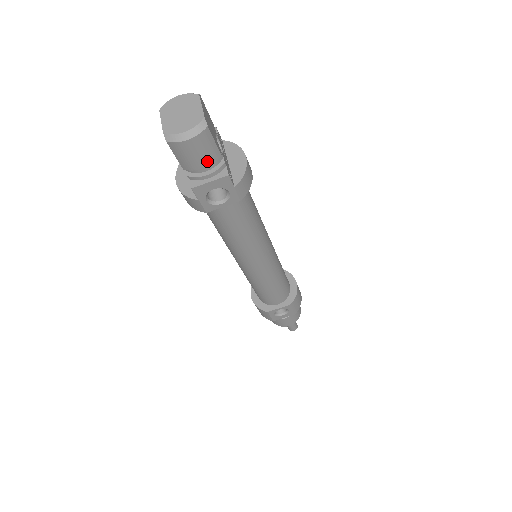
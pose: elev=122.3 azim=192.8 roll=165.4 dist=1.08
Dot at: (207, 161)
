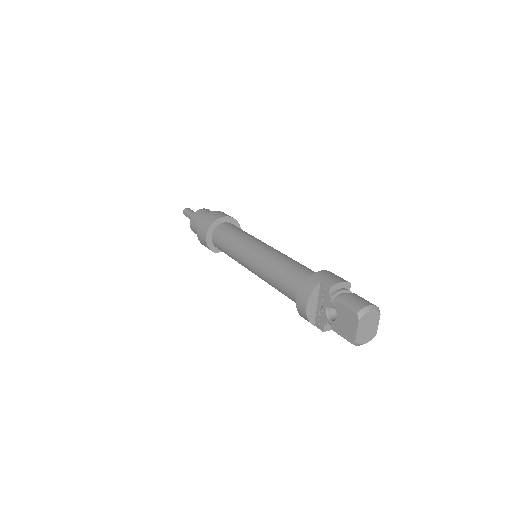
Dot at: occluded
